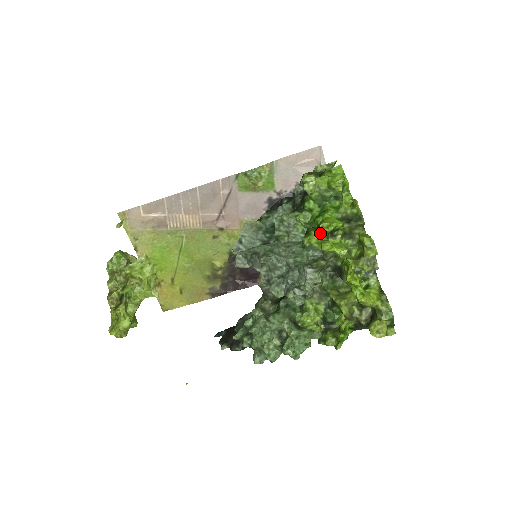
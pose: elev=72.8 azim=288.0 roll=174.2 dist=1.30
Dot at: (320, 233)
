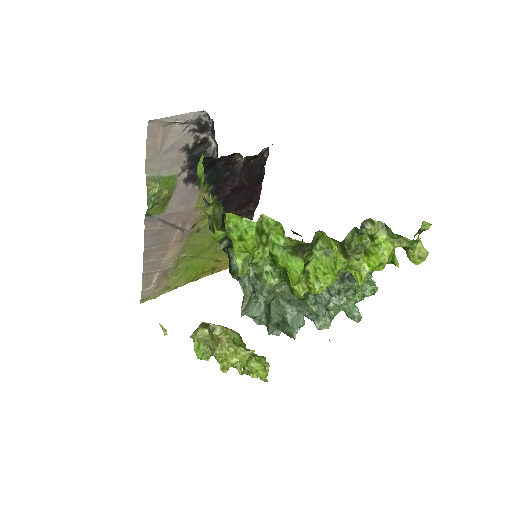
Dot at: occluded
